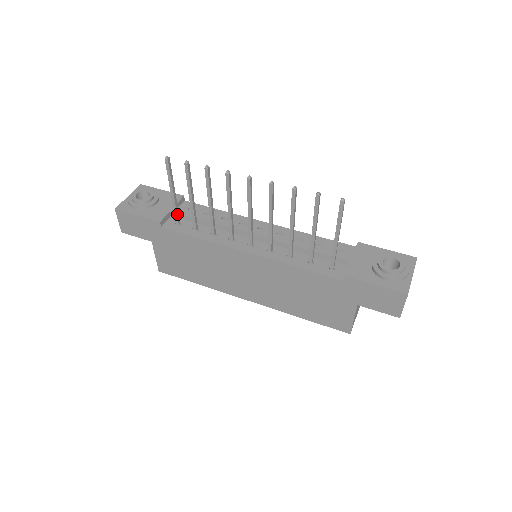
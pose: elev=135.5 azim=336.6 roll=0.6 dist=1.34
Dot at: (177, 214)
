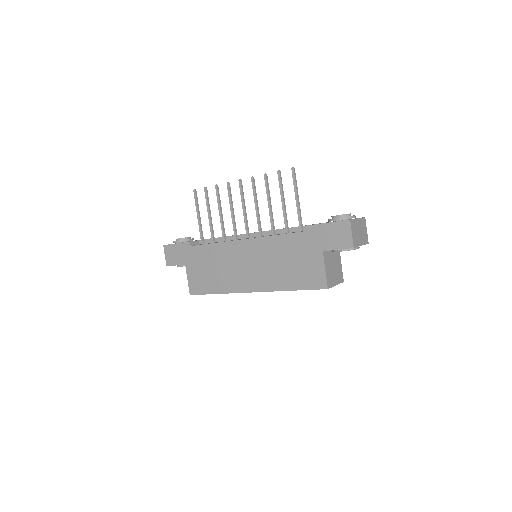
Dot at: (202, 235)
